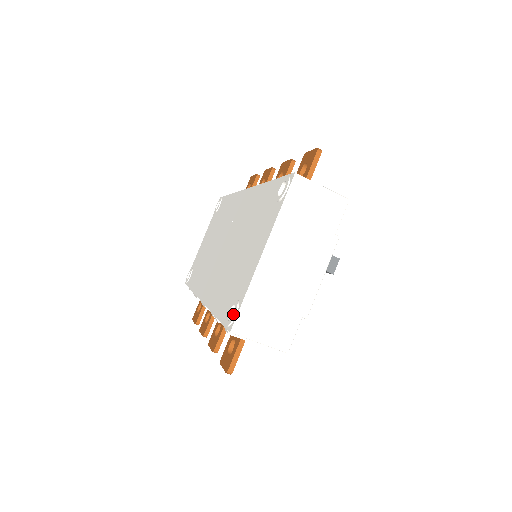
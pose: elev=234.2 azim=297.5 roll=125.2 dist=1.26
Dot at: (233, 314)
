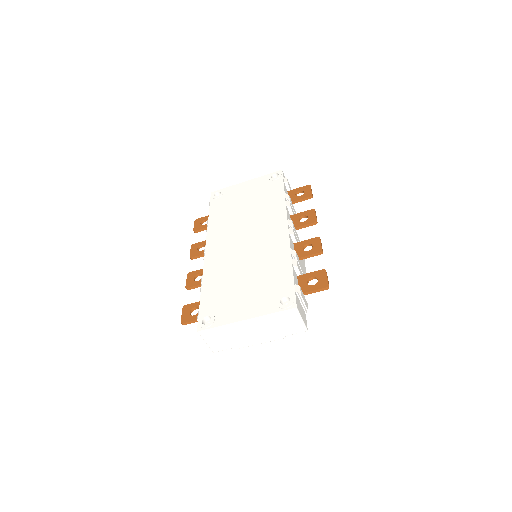
Dot at: (206, 325)
